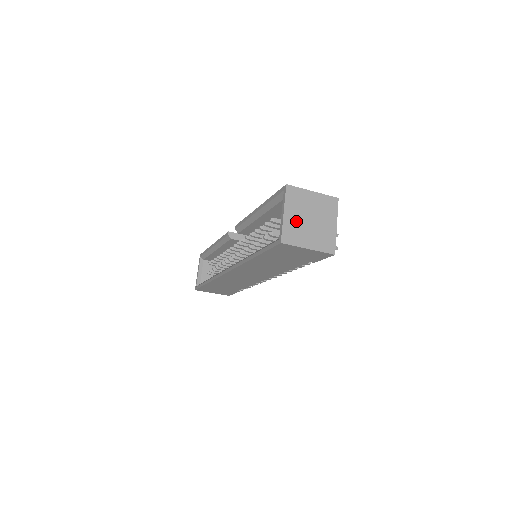
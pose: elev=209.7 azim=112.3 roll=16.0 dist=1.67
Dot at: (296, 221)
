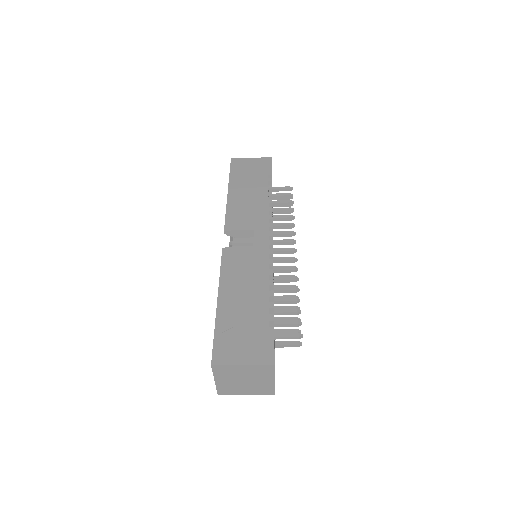
Dot at: (229, 383)
